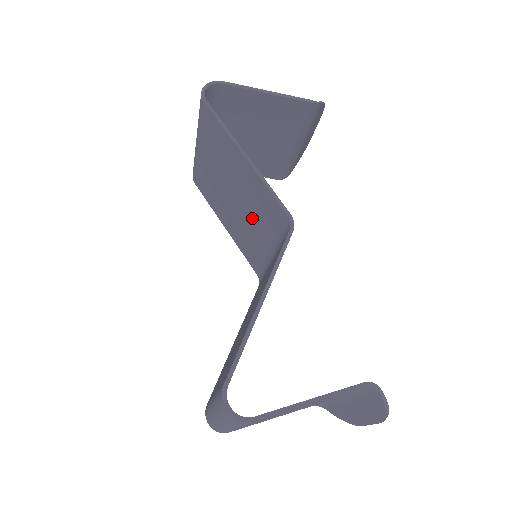
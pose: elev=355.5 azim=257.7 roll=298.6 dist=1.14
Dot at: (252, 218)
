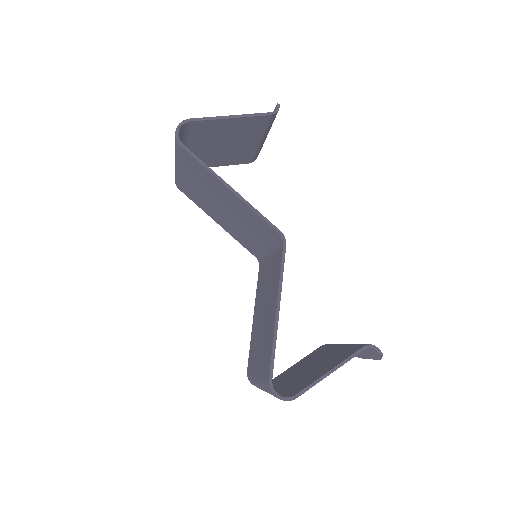
Dot at: (244, 225)
